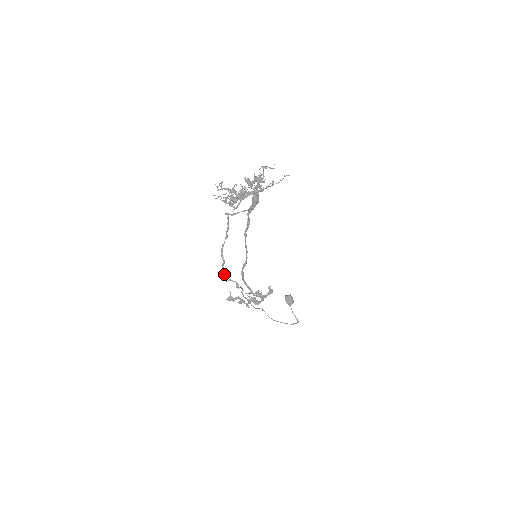
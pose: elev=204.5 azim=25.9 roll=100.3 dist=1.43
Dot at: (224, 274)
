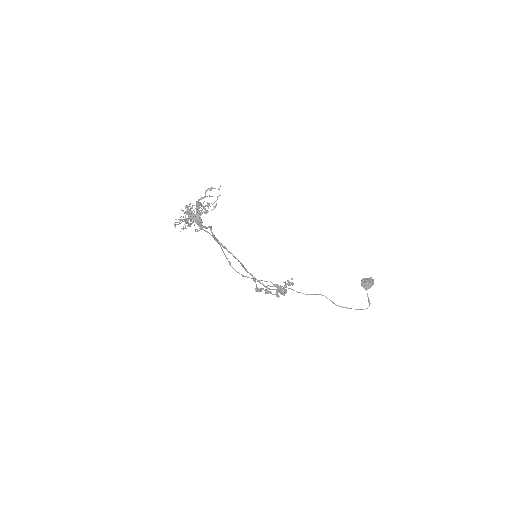
Dot at: occluded
